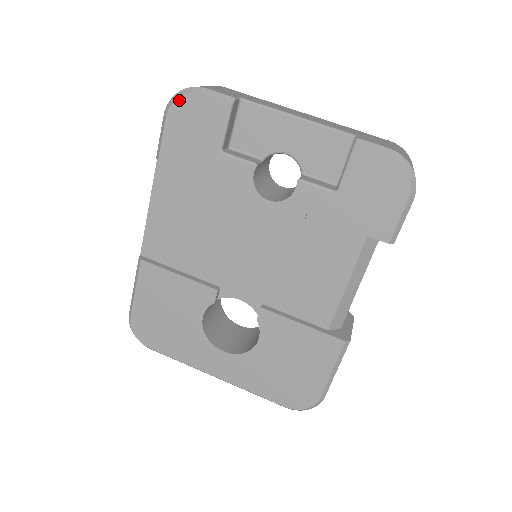
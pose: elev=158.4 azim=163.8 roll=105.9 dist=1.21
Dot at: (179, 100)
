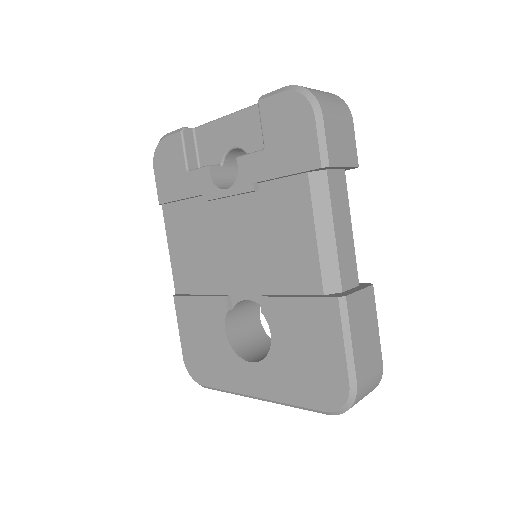
Dot at: (156, 151)
